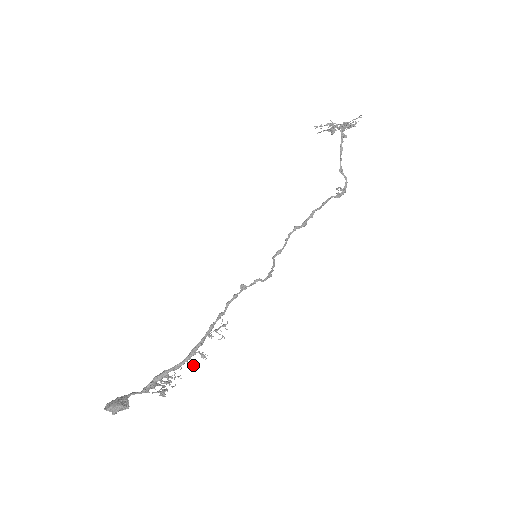
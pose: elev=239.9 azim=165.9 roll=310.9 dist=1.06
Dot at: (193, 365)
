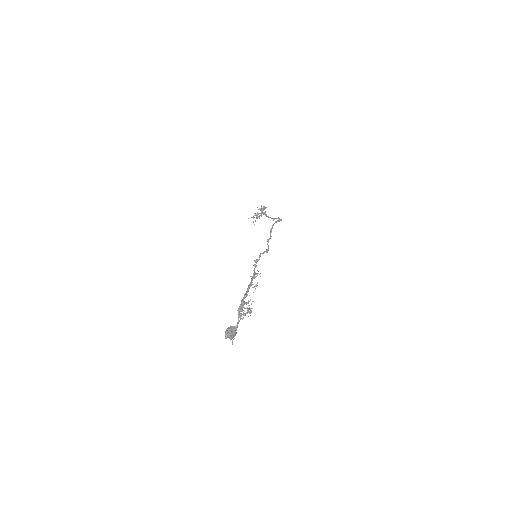
Dot at: (252, 287)
